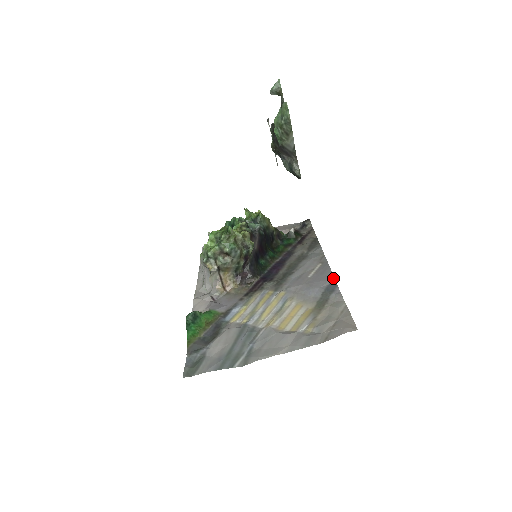
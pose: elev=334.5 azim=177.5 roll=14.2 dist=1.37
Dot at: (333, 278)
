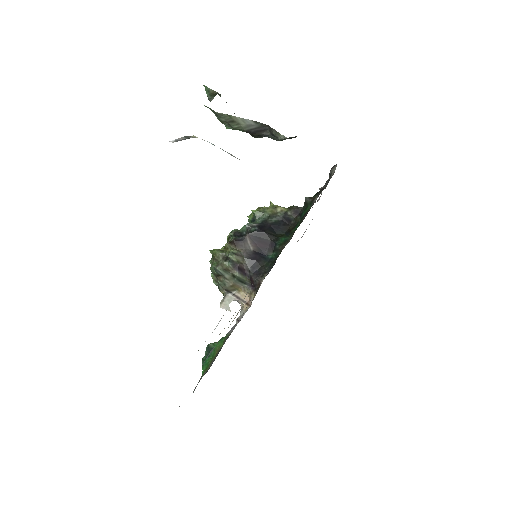
Dot at: occluded
